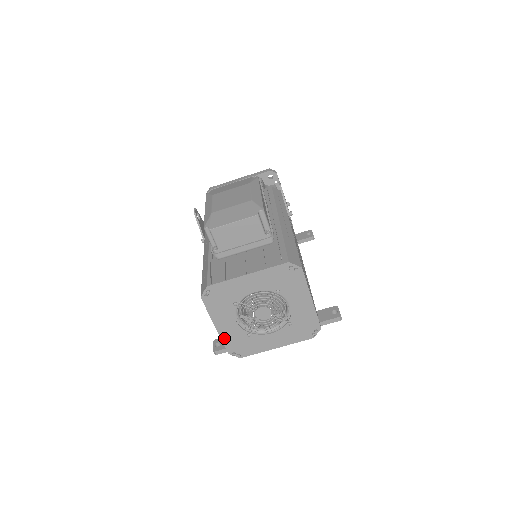
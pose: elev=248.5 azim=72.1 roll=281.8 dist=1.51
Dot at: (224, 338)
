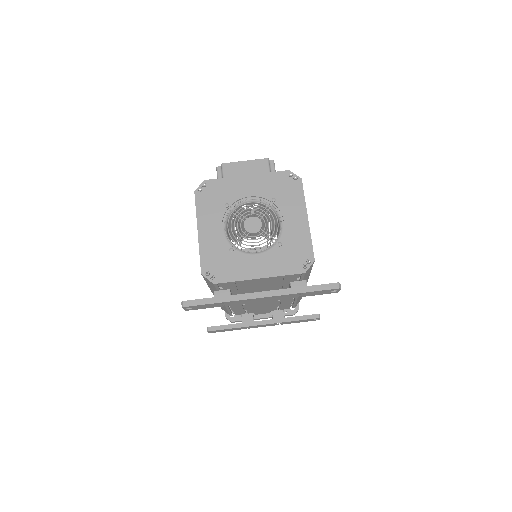
Dot at: (203, 249)
